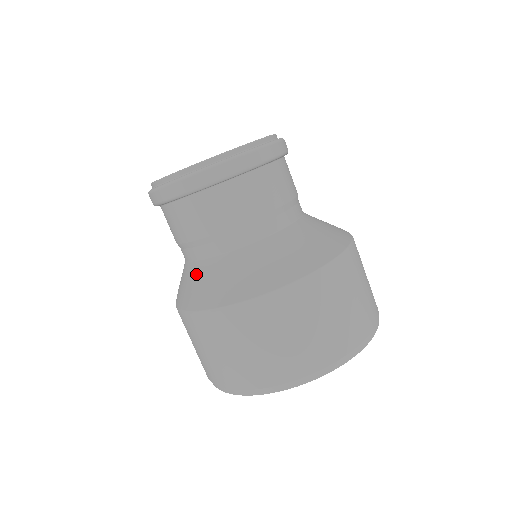
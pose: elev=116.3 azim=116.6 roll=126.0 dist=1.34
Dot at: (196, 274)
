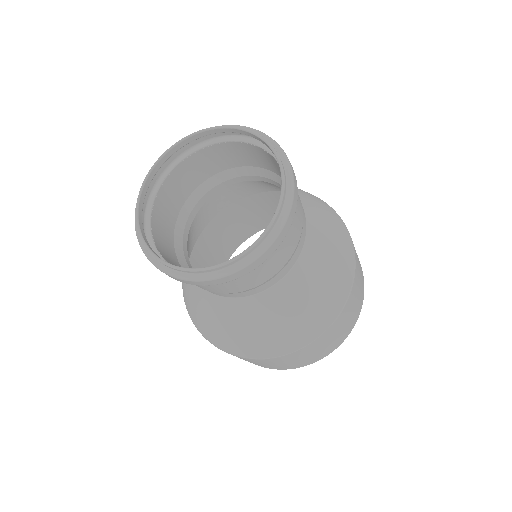
Dot at: (205, 304)
